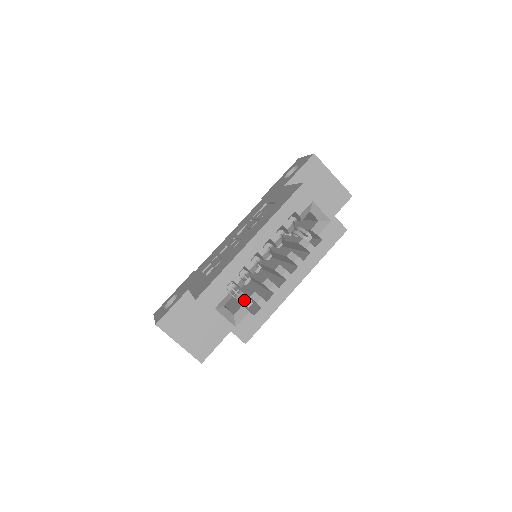
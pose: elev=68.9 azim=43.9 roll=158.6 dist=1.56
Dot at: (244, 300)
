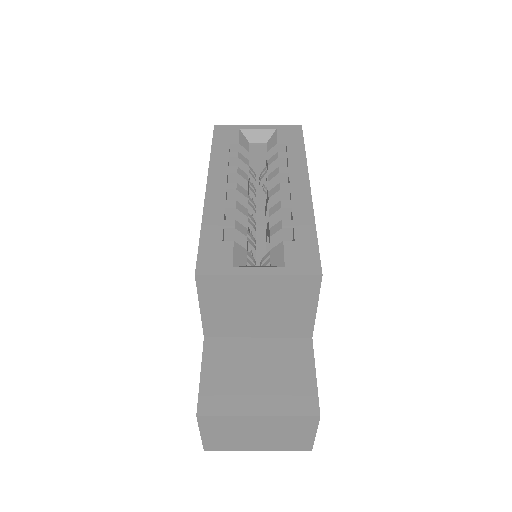
Dot at: occluded
